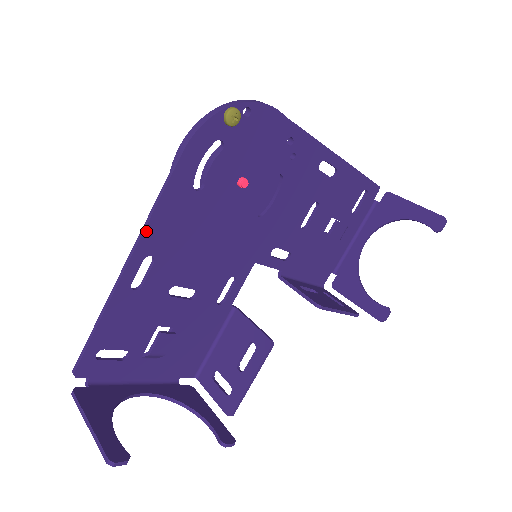
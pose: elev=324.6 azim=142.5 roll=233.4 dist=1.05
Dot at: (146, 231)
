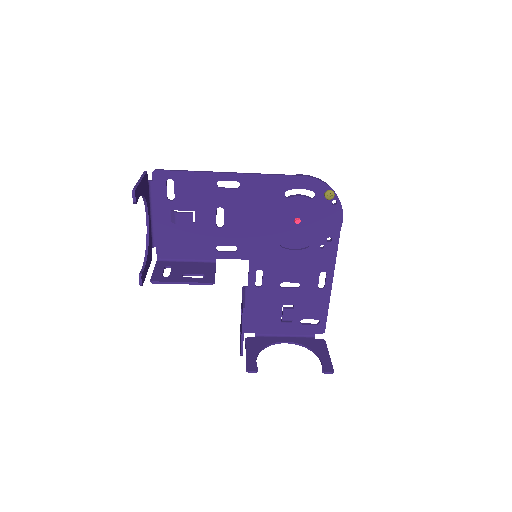
Dot at: (254, 175)
